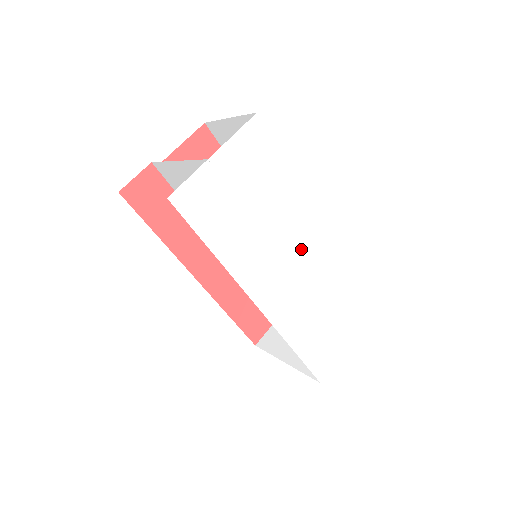
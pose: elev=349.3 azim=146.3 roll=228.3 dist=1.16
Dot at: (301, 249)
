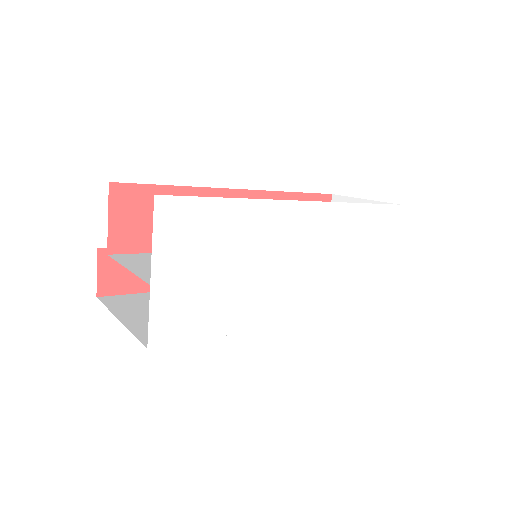
Dot at: (295, 246)
